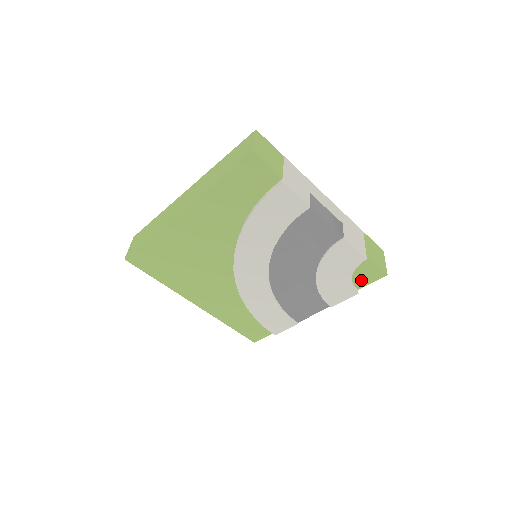
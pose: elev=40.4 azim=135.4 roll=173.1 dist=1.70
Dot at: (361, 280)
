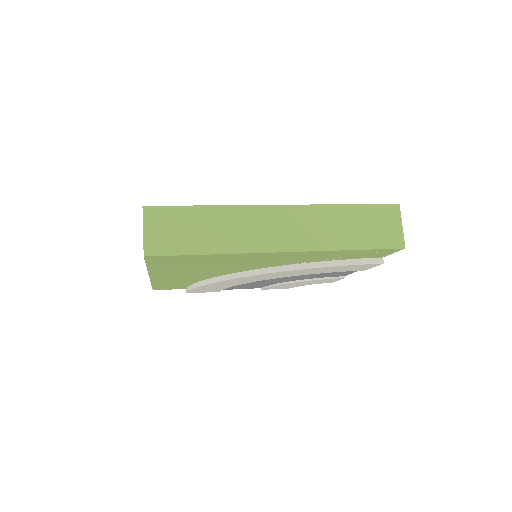
Dot at: occluded
